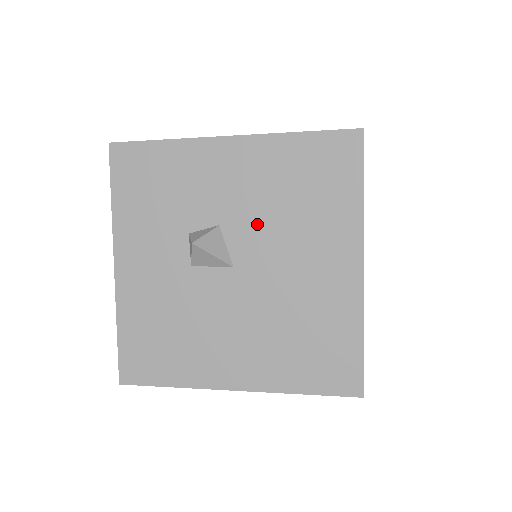
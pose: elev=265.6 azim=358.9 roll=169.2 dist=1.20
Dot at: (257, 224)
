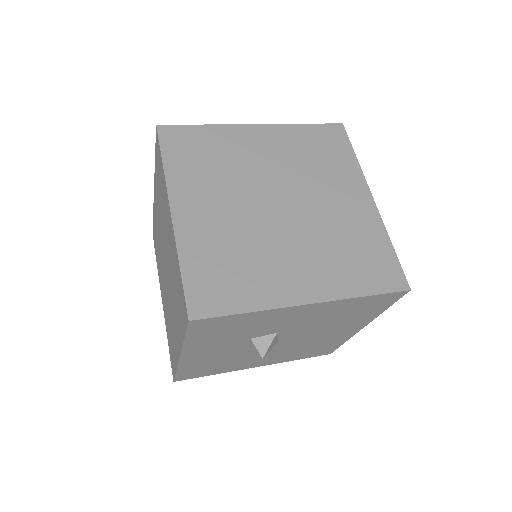
Dot at: (306, 328)
